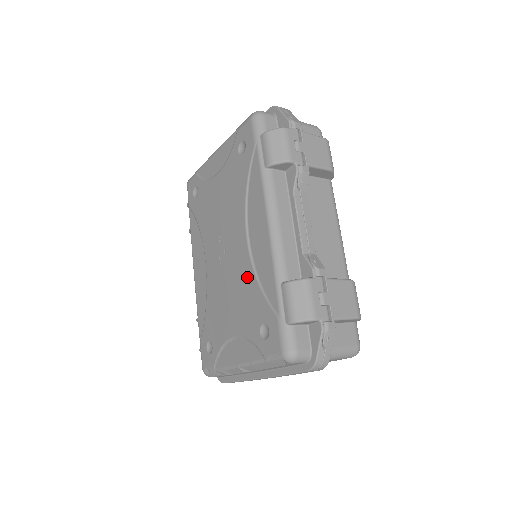
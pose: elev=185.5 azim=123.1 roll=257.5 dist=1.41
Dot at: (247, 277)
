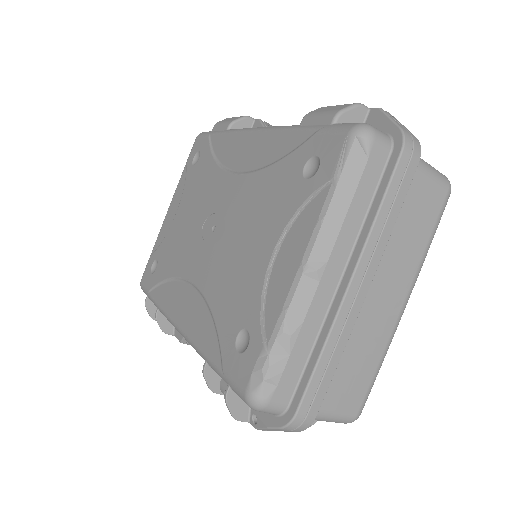
Dot at: (255, 186)
